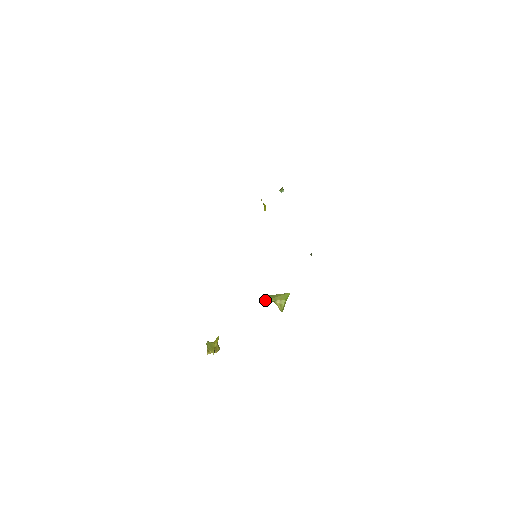
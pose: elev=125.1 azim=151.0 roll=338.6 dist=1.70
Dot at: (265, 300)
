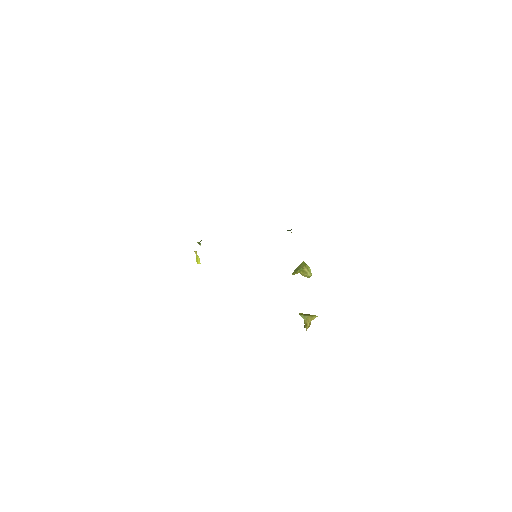
Dot at: (297, 271)
